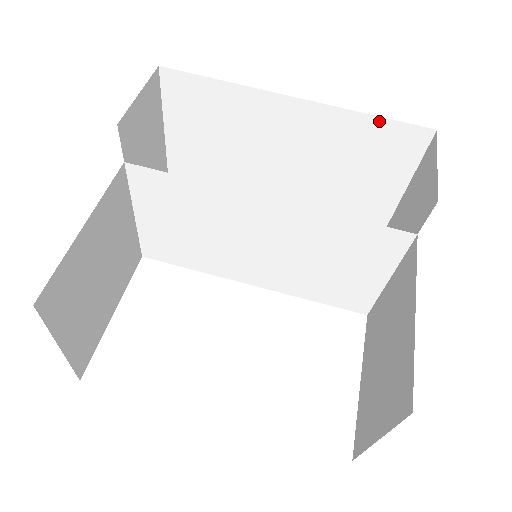
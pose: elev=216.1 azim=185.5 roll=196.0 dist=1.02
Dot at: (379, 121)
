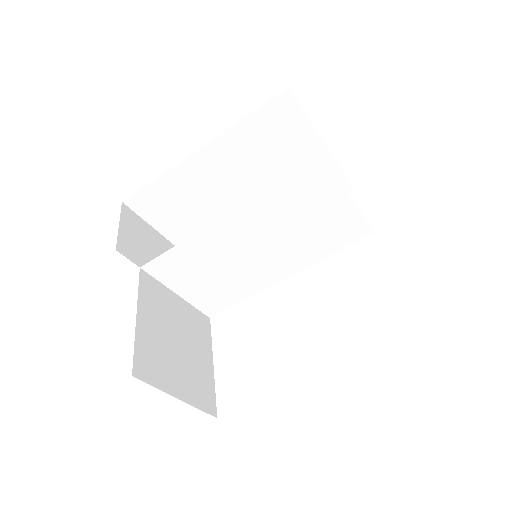
Dot at: (254, 115)
